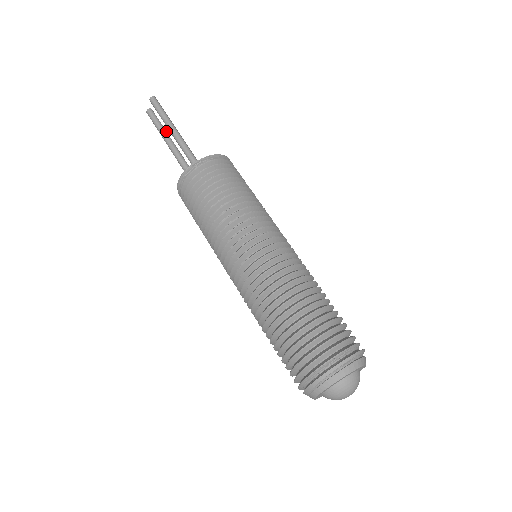
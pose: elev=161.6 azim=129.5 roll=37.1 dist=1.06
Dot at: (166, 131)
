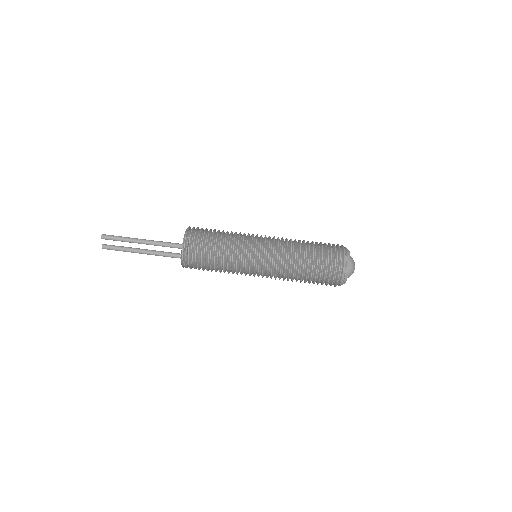
Dot at: (129, 247)
